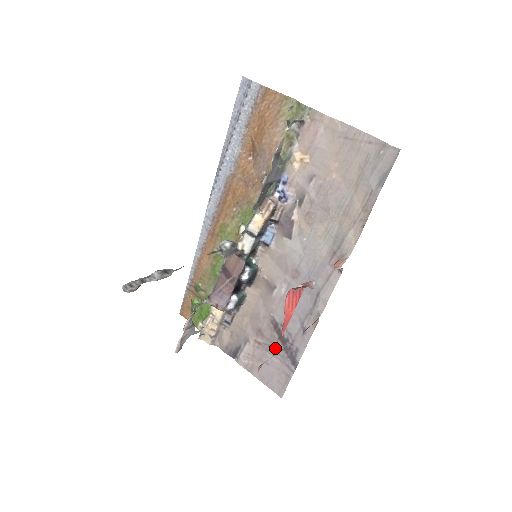
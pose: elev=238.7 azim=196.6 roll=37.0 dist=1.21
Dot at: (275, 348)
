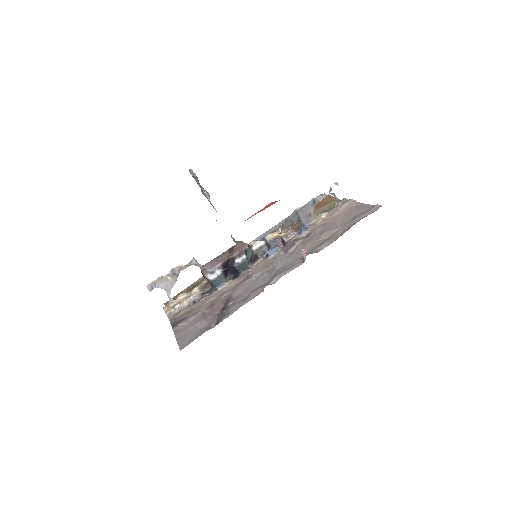
Dot at: (213, 315)
